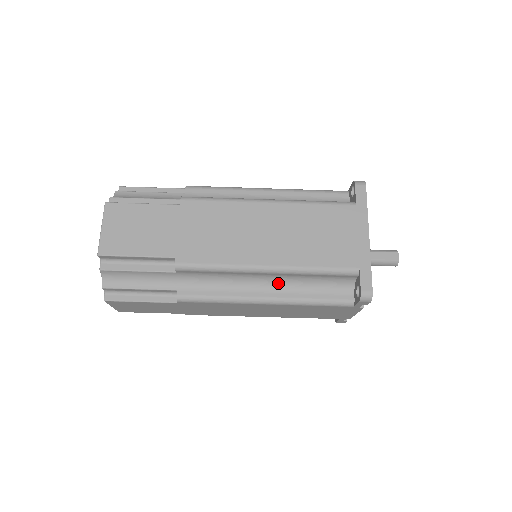
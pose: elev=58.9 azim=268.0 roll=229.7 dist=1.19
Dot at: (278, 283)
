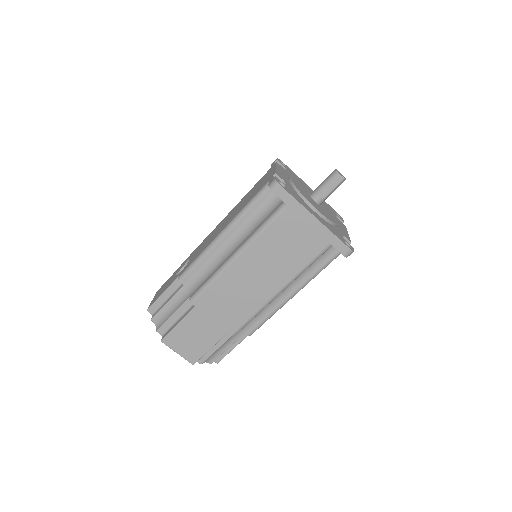
Dot at: (291, 283)
